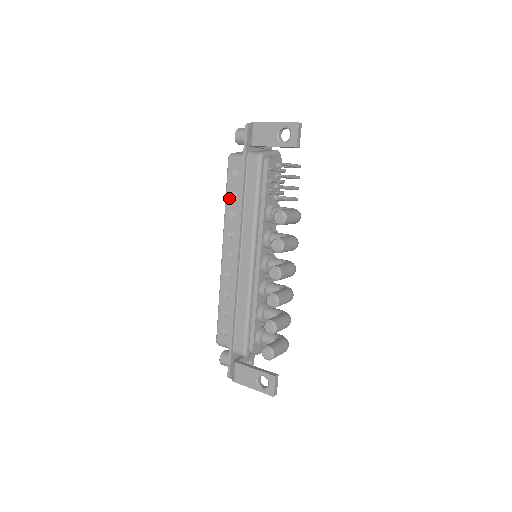
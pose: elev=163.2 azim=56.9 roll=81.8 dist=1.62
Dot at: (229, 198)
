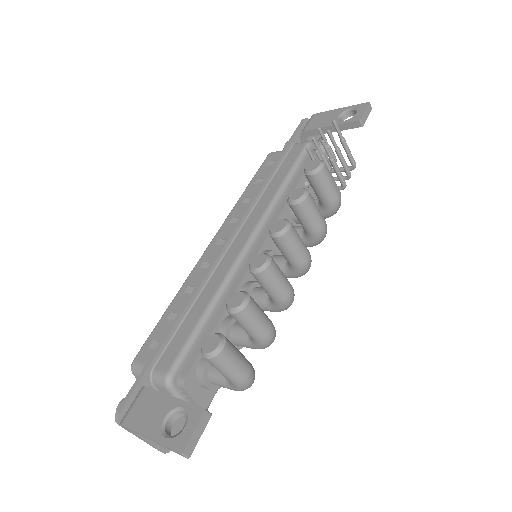
Dot at: (251, 186)
